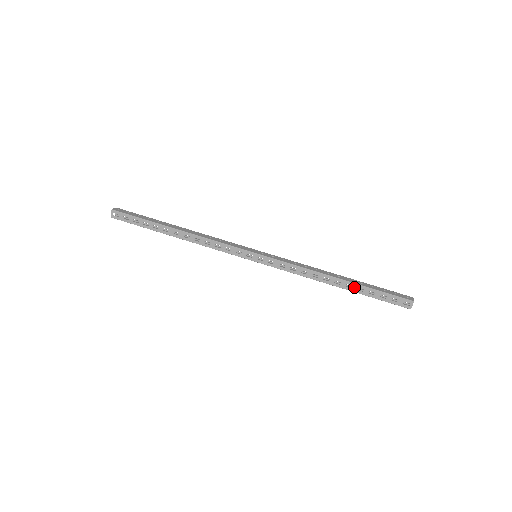
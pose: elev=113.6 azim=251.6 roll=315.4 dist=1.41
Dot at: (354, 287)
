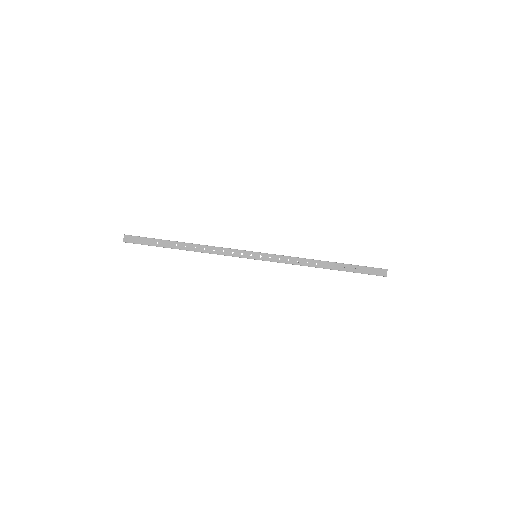
Dot at: occluded
